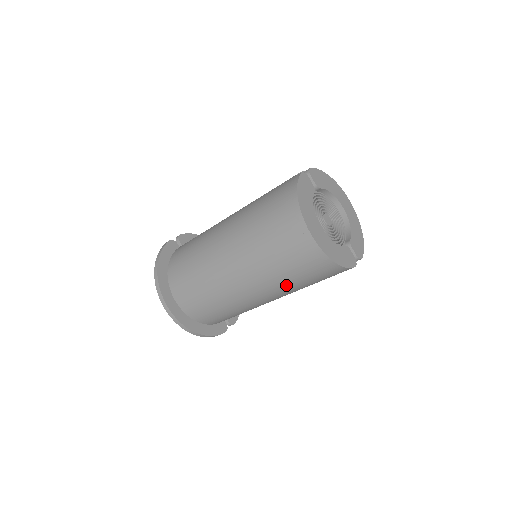
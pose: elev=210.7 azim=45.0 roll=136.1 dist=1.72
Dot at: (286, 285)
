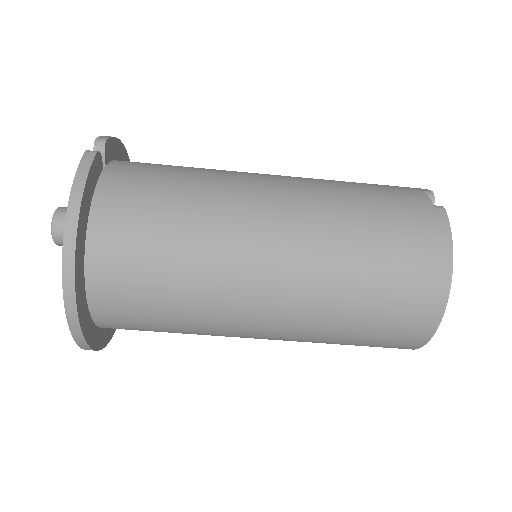
Dot at: (320, 342)
